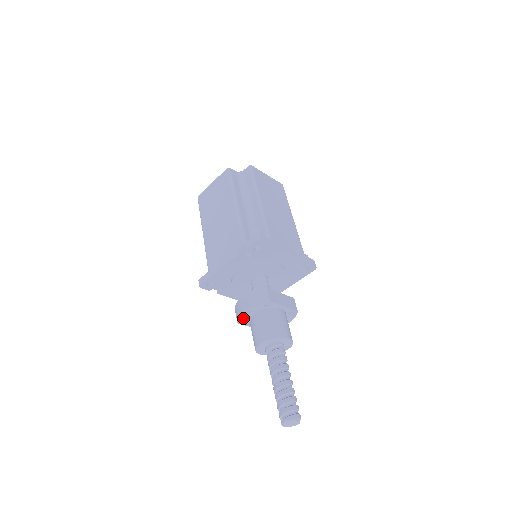
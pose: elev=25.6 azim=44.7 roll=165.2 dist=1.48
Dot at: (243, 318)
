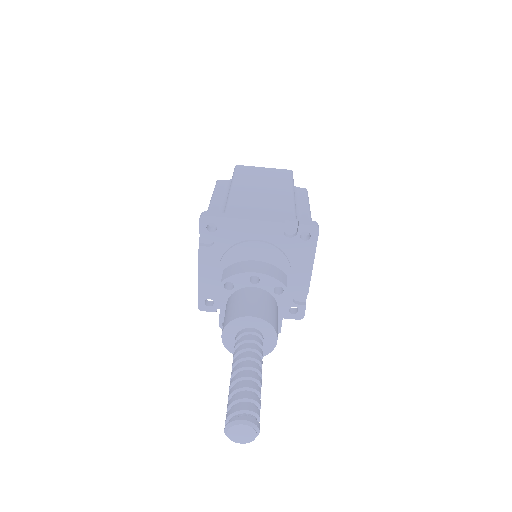
Dot at: (235, 281)
